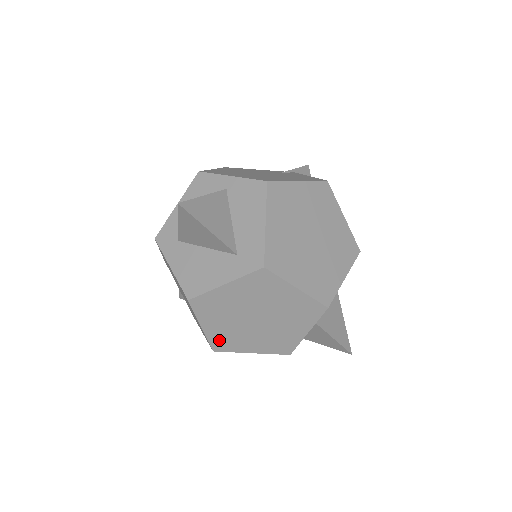
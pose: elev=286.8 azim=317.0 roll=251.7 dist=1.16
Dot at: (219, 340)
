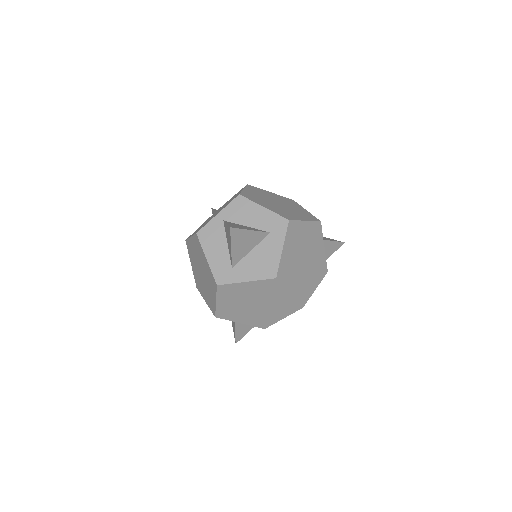
Dot at: (300, 295)
